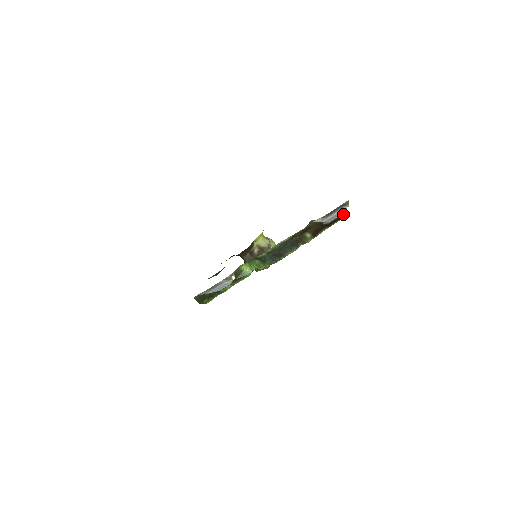
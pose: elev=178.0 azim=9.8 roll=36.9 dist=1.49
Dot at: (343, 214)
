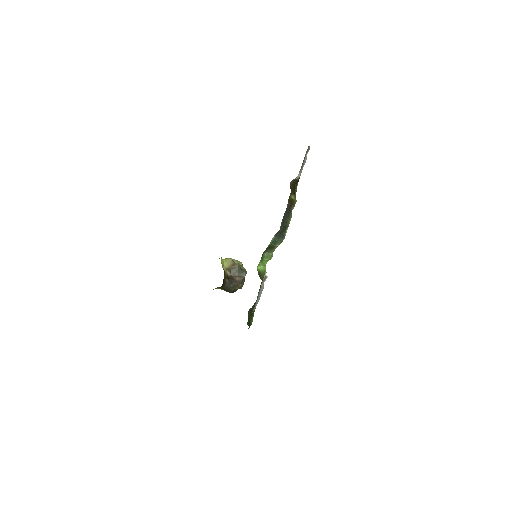
Dot at: occluded
